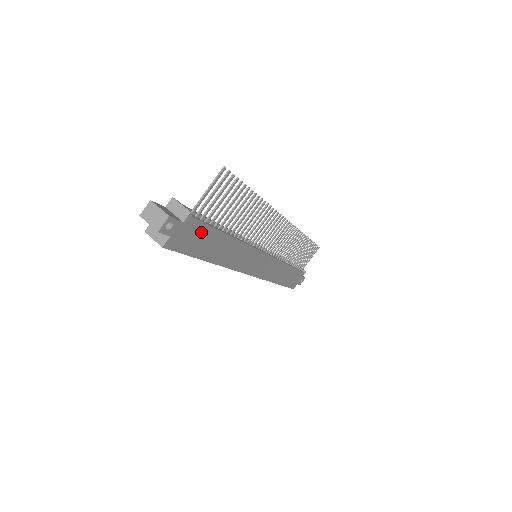
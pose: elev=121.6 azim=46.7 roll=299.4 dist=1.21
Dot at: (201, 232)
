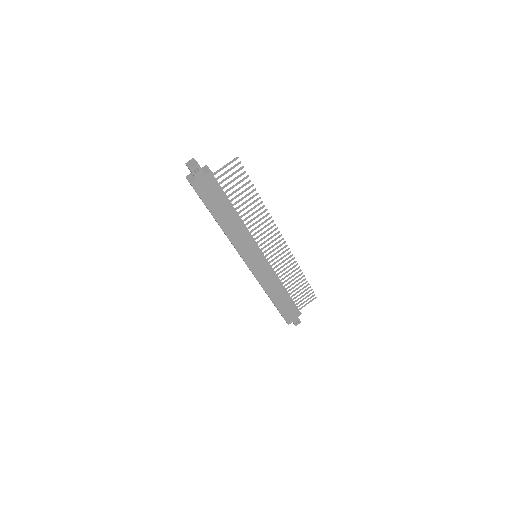
Dot at: (215, 192)
